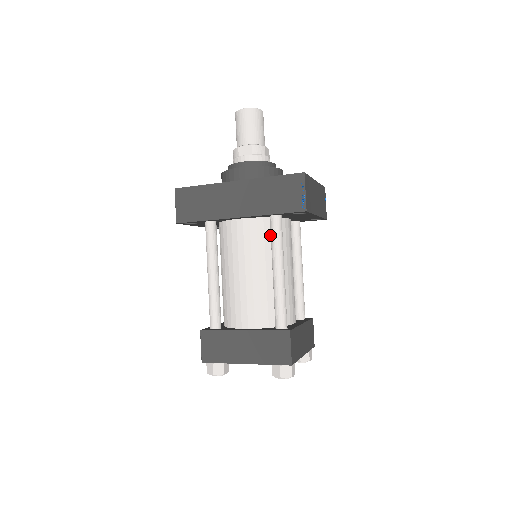
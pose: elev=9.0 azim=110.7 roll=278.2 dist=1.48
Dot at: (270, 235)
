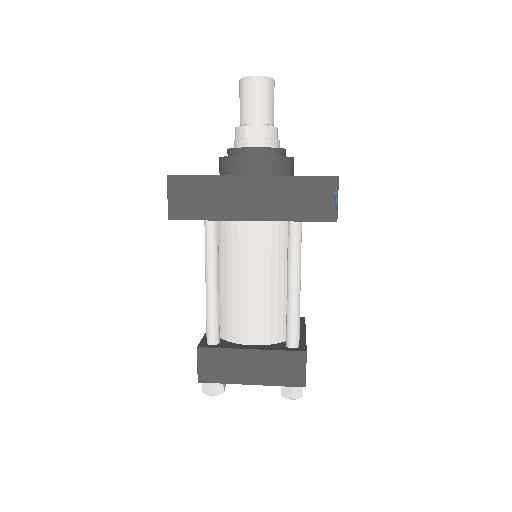
Dot at: (284, 240)
